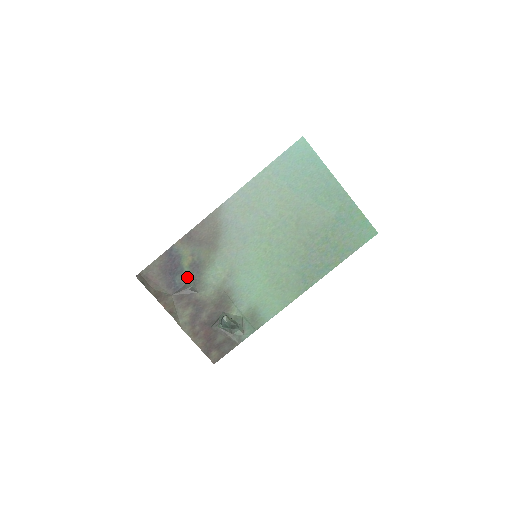
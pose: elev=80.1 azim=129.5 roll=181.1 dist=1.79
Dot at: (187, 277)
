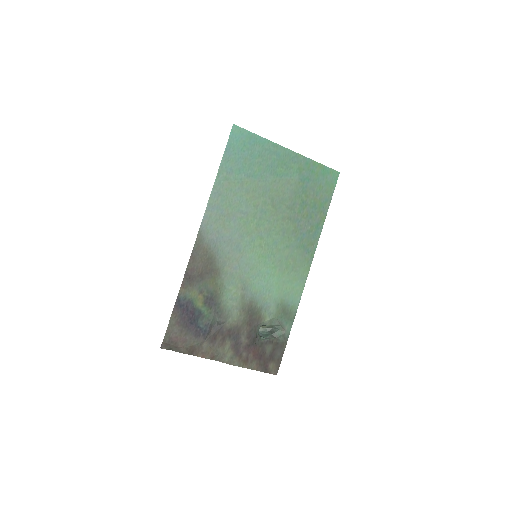
Dot at: (208, 316)
